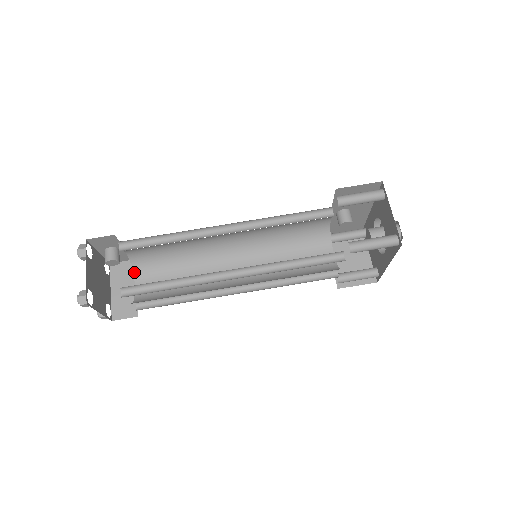
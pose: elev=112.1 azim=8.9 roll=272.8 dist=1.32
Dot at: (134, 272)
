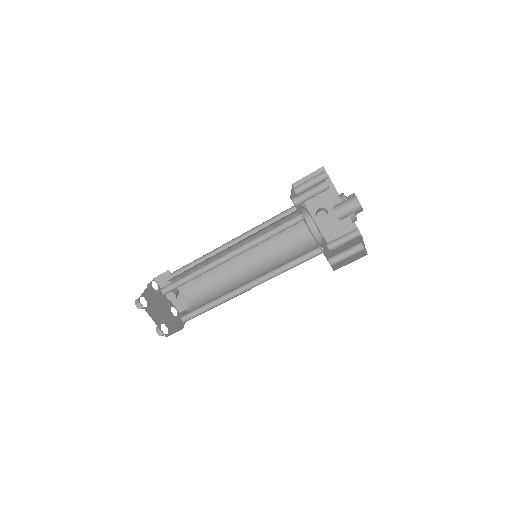
Dot at: (188, 306)
